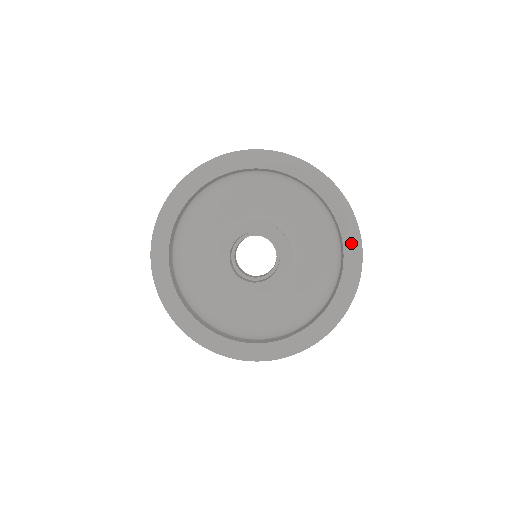
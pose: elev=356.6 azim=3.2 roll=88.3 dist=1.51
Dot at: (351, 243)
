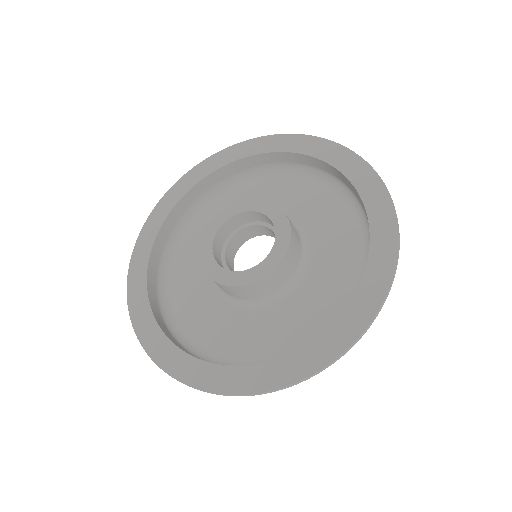
Dot at: (353, 318)
